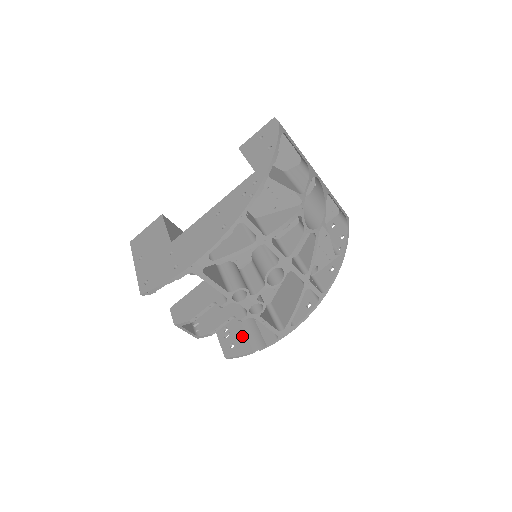
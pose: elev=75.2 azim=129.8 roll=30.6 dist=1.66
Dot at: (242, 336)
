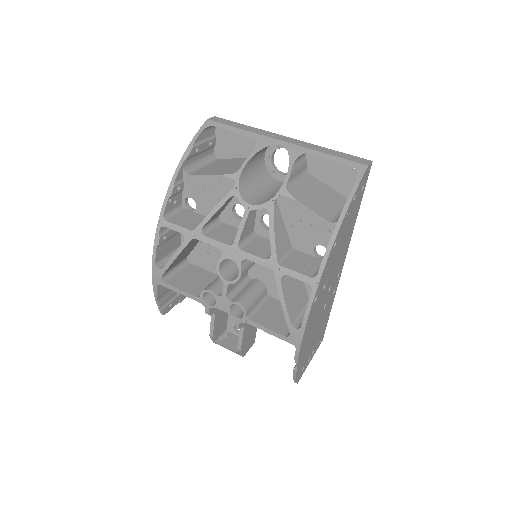
Dot at: occluded
